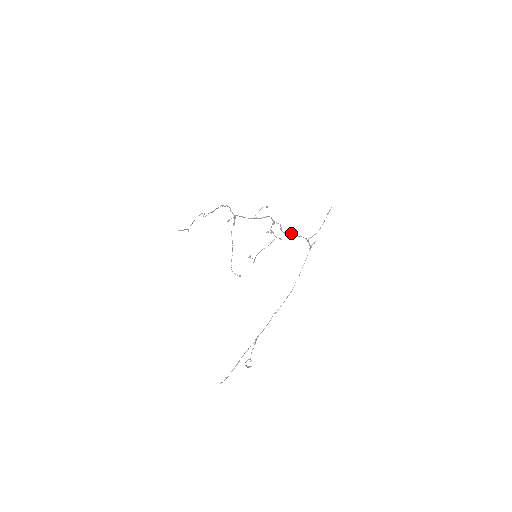
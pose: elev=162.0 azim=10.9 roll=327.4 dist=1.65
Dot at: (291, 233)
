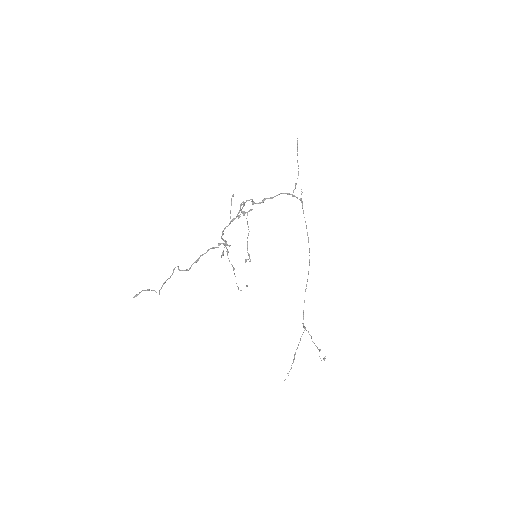
Dot at: occluded
